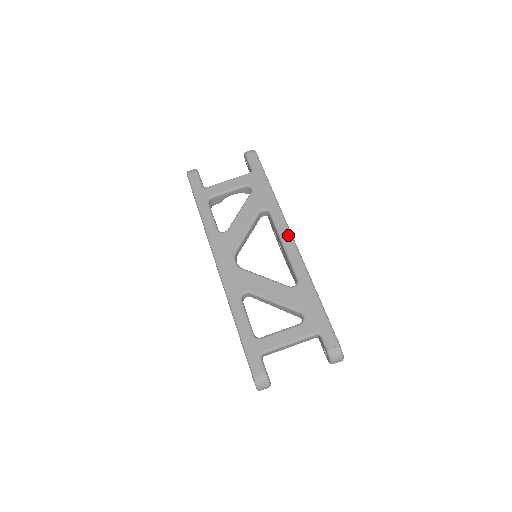
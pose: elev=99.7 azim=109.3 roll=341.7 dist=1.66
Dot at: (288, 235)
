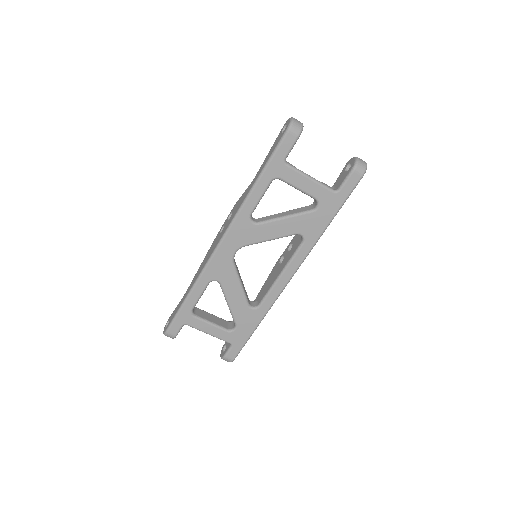
Dot at: (292, 273)
